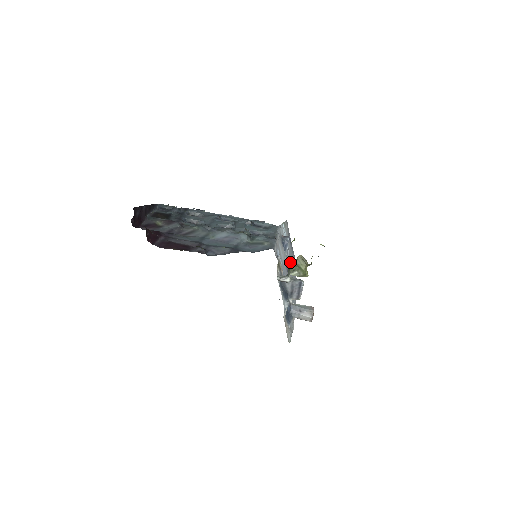
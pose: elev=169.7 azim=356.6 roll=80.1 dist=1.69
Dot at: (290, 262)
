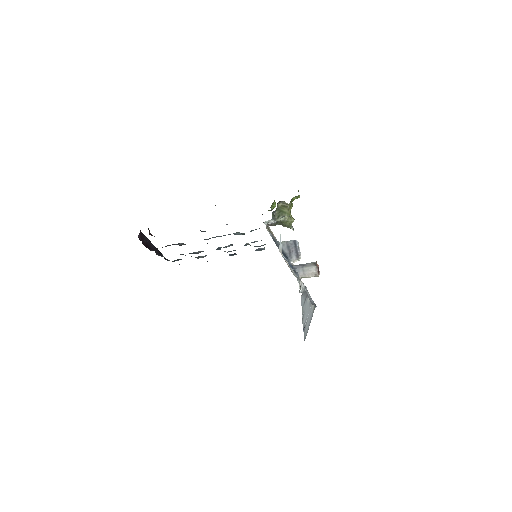
Dot at: occluded
